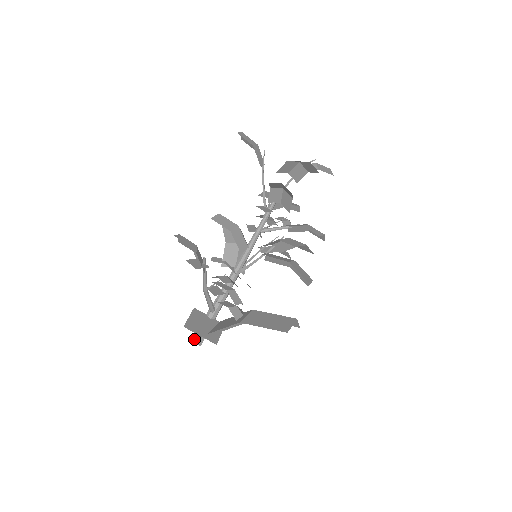
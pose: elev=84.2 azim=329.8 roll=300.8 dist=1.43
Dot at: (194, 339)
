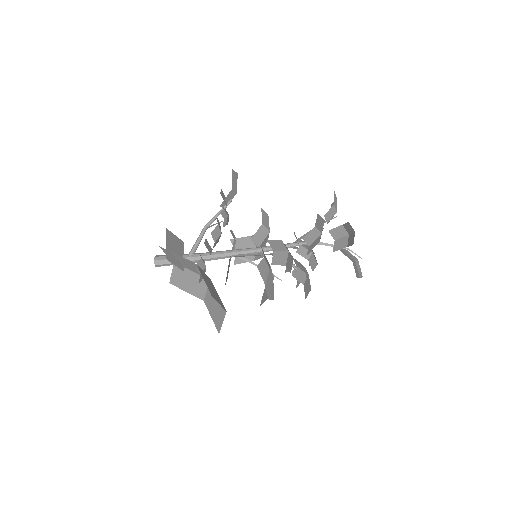
Dot at: (158, 256)
